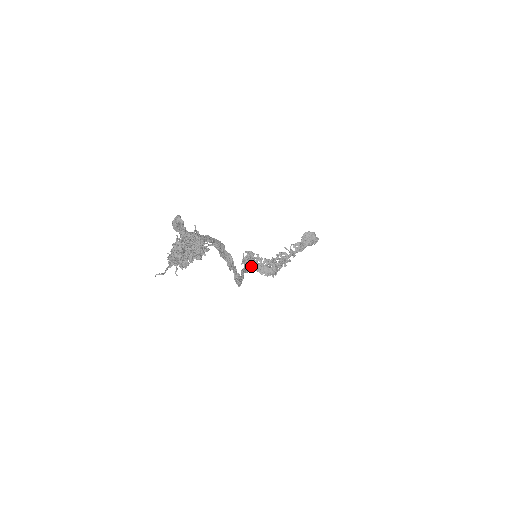
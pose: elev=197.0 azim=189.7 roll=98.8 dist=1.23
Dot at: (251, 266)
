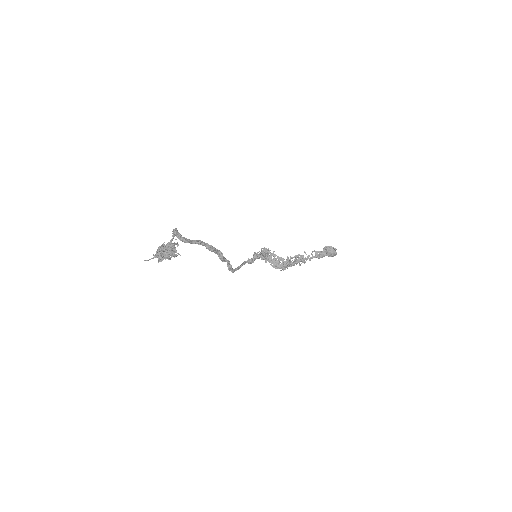
Dot at: (265, 258)
